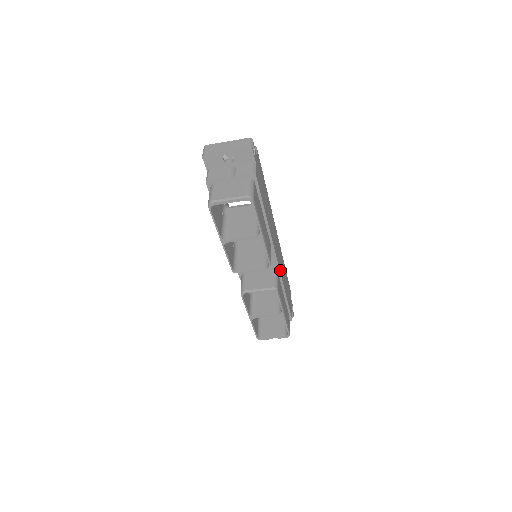
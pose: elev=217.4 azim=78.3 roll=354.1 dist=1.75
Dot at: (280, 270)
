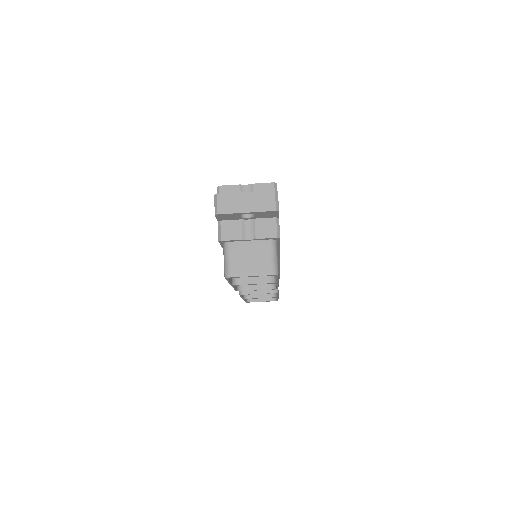
Dot at: occluded
